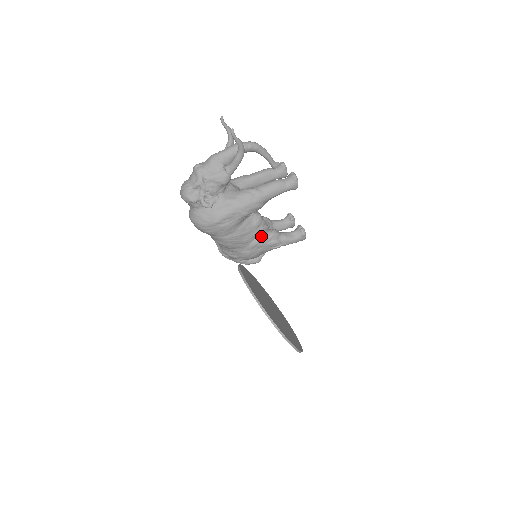
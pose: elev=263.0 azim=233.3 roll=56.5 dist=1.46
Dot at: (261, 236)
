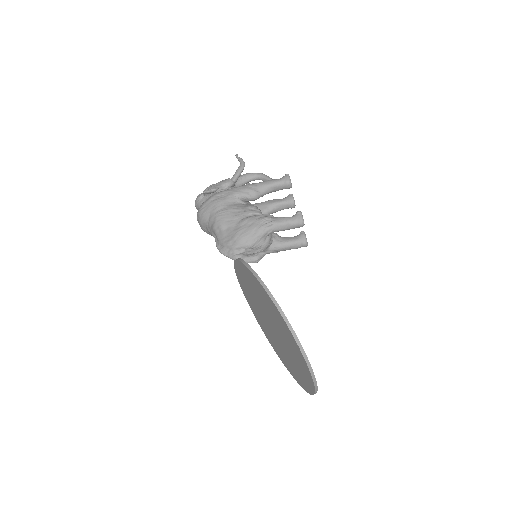
Dot at: (253, 216)
